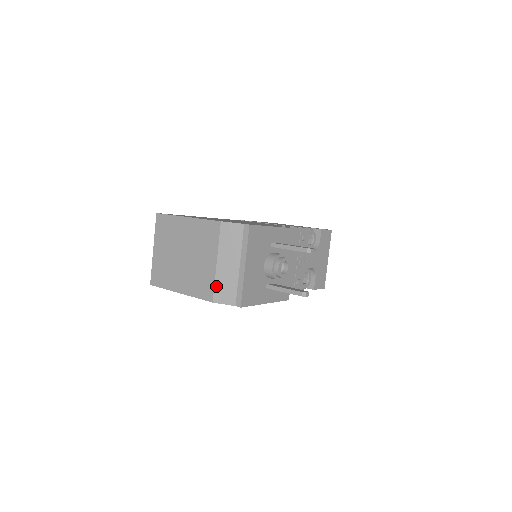
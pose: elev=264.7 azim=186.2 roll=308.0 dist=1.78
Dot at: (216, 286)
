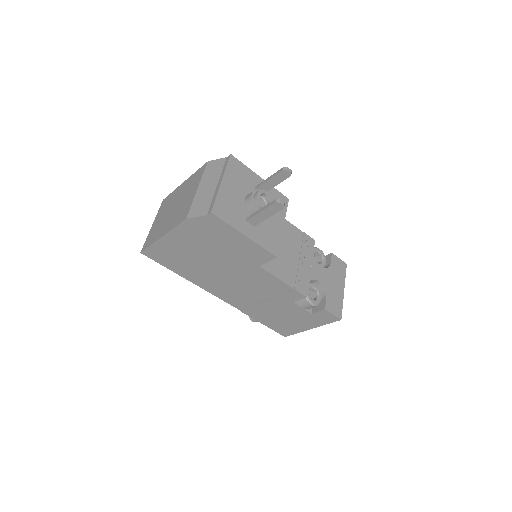
Dot at: (193, 205)
